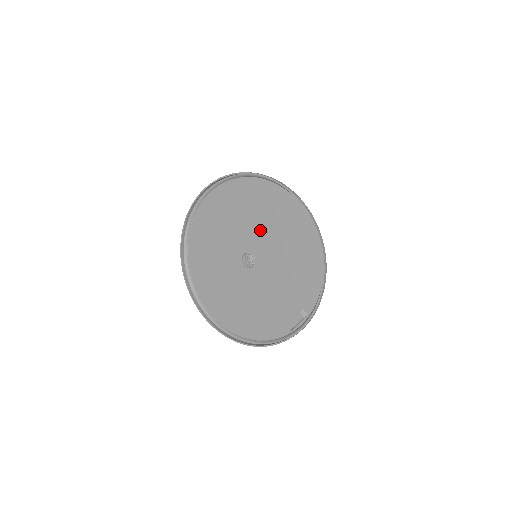
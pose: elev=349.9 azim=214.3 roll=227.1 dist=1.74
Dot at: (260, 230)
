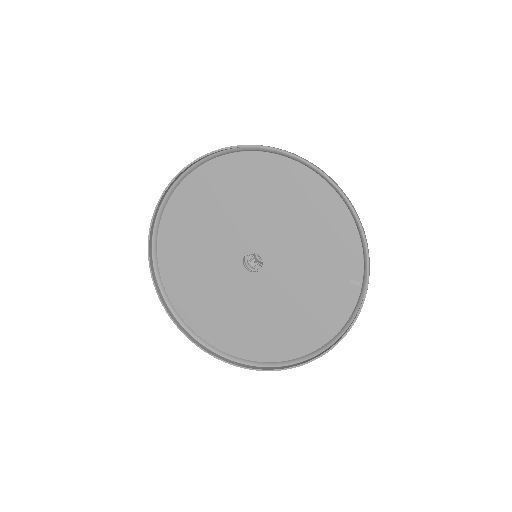
Dot at: (249, 217)
